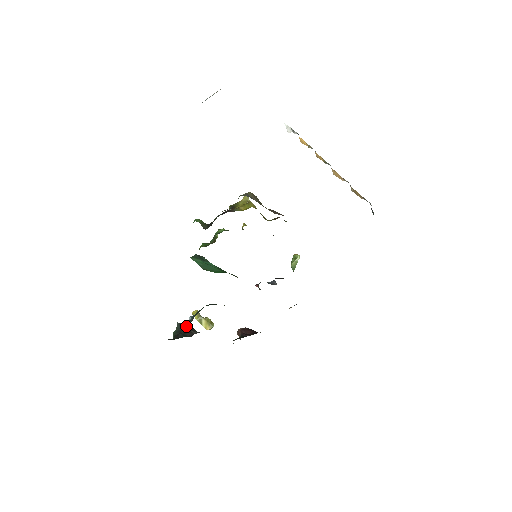
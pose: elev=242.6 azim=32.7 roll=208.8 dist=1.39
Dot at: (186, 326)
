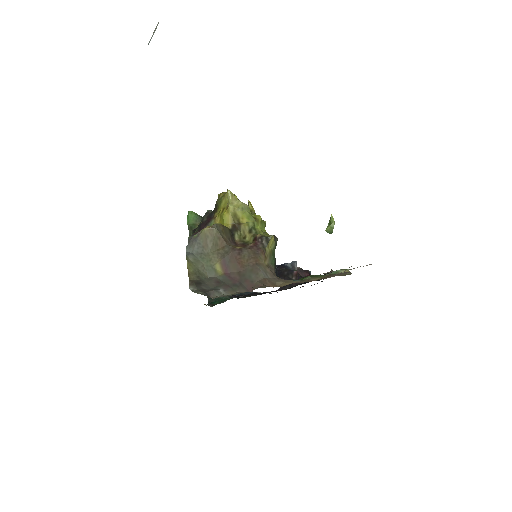
Dot at: occluded
